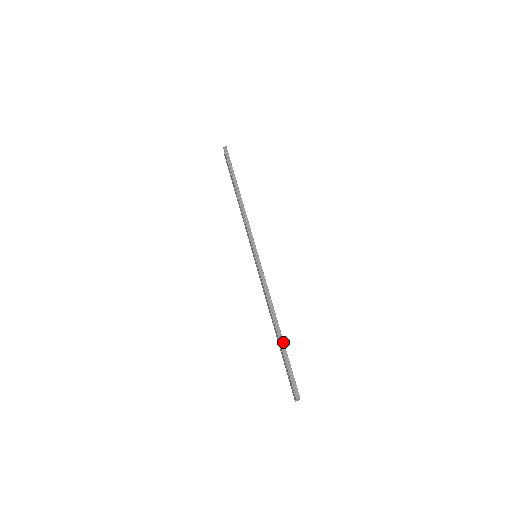
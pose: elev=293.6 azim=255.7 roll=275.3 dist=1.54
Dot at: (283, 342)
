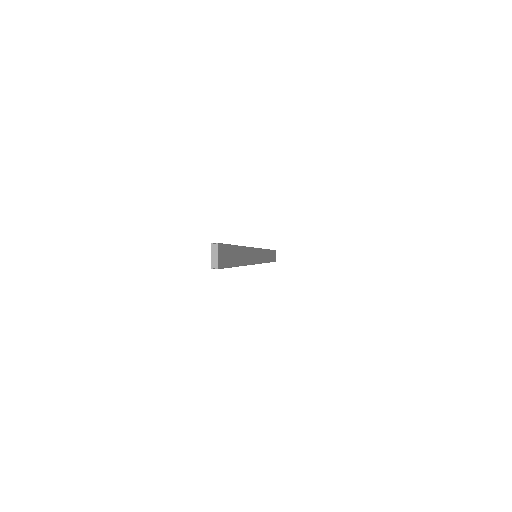
Dot at: (236, 245)
